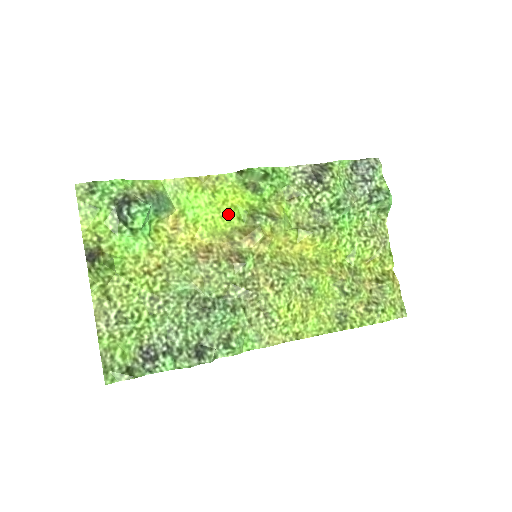
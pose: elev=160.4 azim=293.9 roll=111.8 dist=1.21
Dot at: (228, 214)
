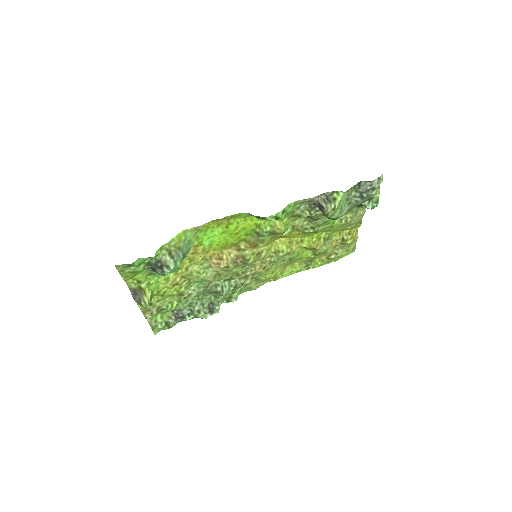
Dot at: (238, 234)
